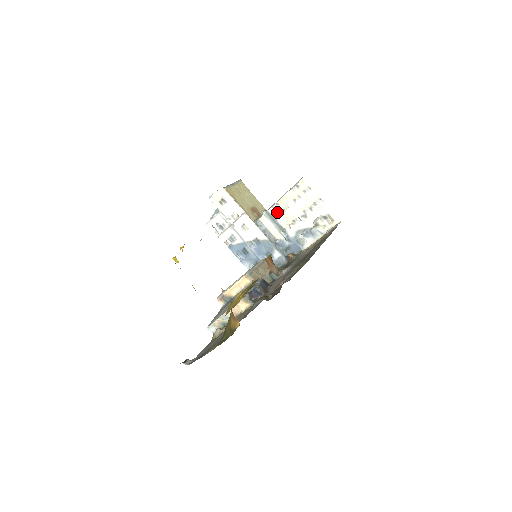
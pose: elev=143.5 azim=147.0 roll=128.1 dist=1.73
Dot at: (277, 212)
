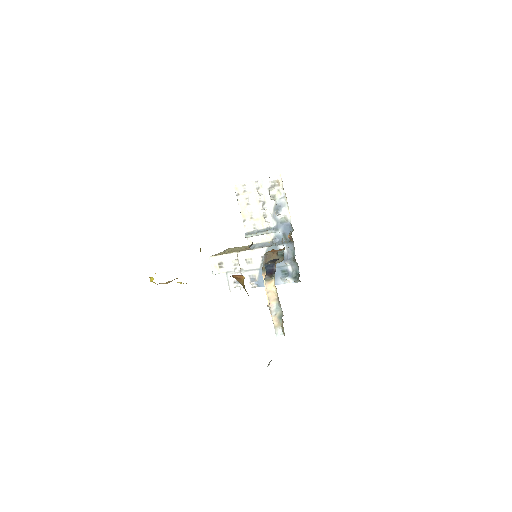
Dot at: (250, 225)
